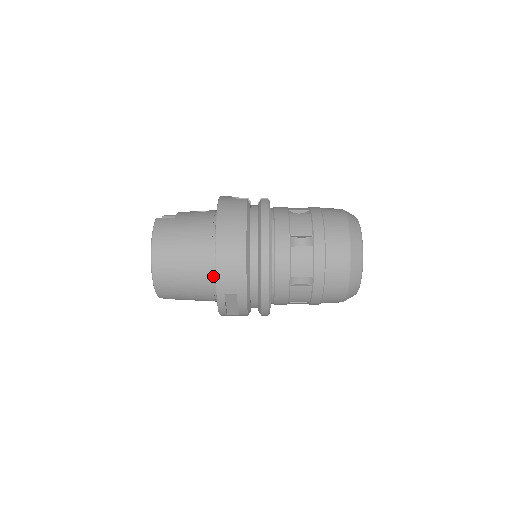
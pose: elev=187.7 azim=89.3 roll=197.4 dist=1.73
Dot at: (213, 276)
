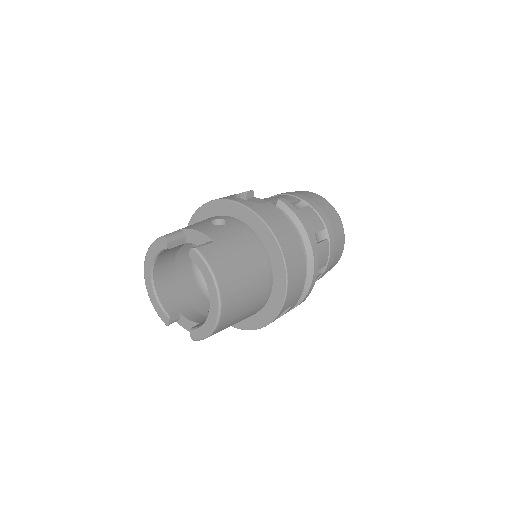
Dot at: (268, 296)
